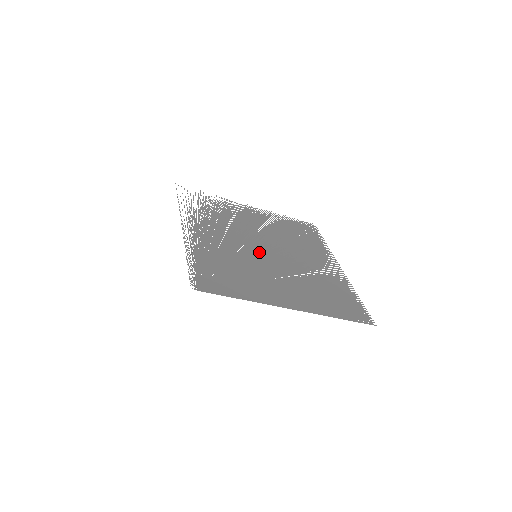
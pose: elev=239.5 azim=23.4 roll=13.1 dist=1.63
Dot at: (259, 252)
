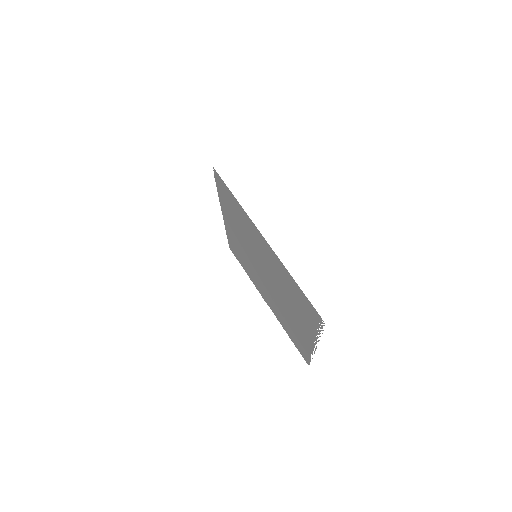
Dot at: (259, 263)
